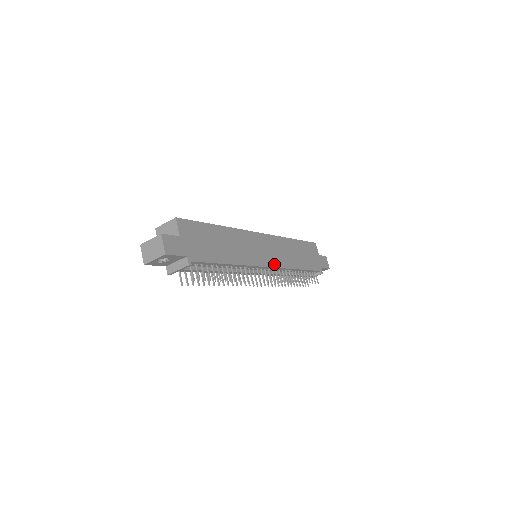
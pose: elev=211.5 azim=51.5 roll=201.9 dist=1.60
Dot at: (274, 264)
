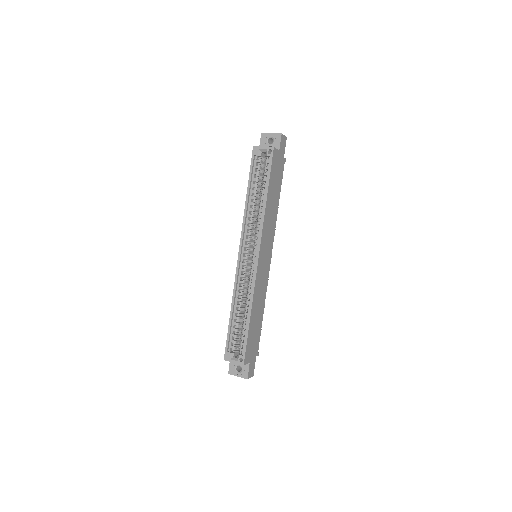
Dot at: (271, 249)
